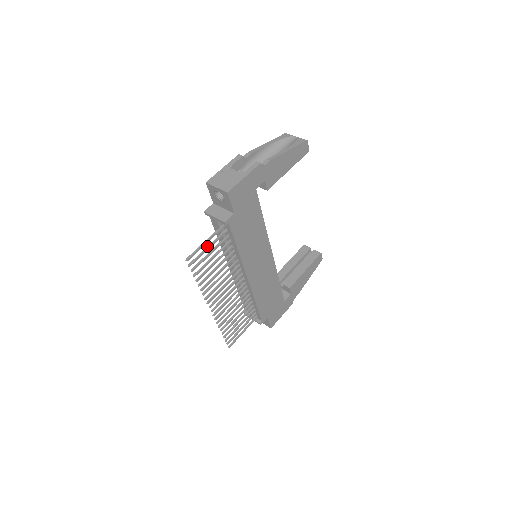
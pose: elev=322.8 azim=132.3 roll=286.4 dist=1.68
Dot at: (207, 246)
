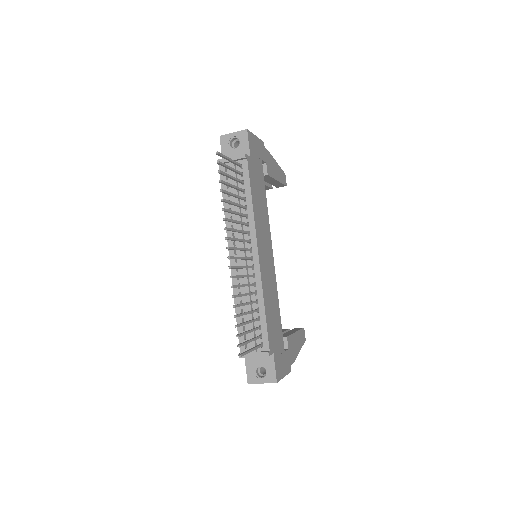
Dot at: (229, 167)
